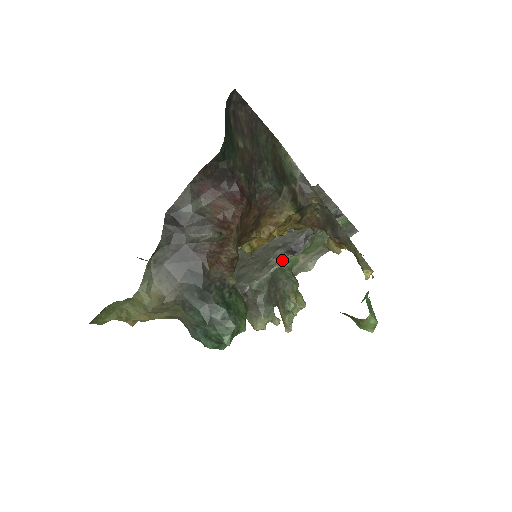
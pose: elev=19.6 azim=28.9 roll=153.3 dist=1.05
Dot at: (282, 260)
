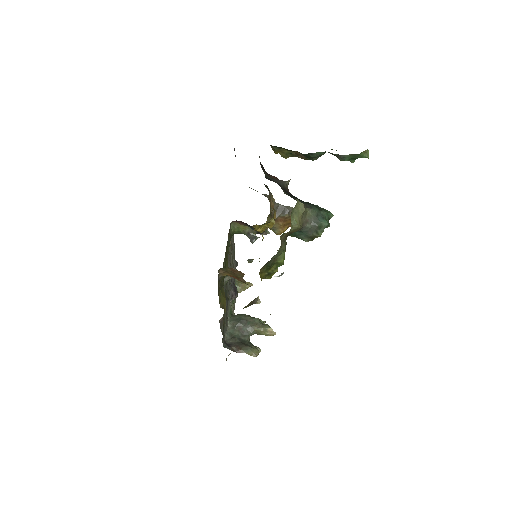
Dot at: (228, 311)
